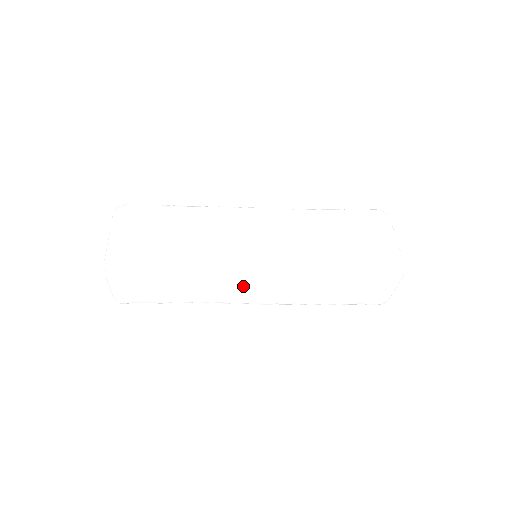
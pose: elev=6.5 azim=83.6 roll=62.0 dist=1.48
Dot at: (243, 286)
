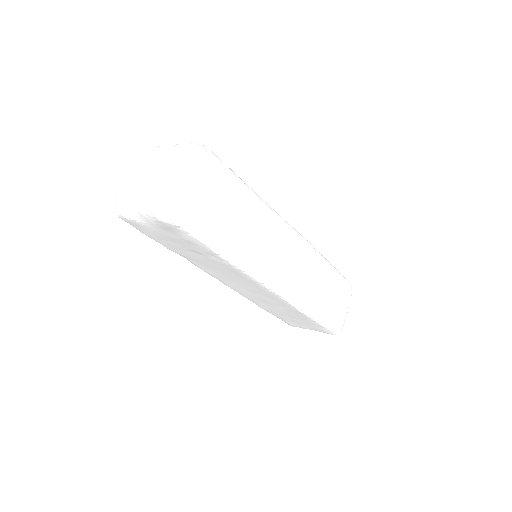
Dot at: (279, 251)
